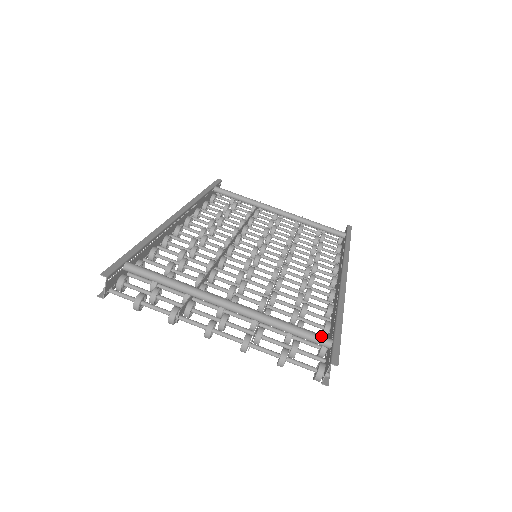
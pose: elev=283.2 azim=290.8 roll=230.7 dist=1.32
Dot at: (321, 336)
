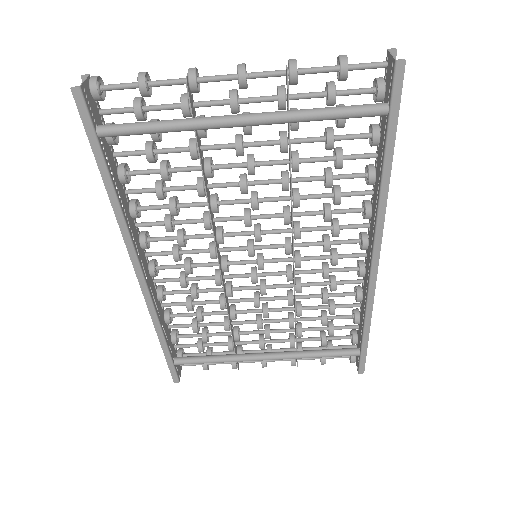
Dot at: occluded
